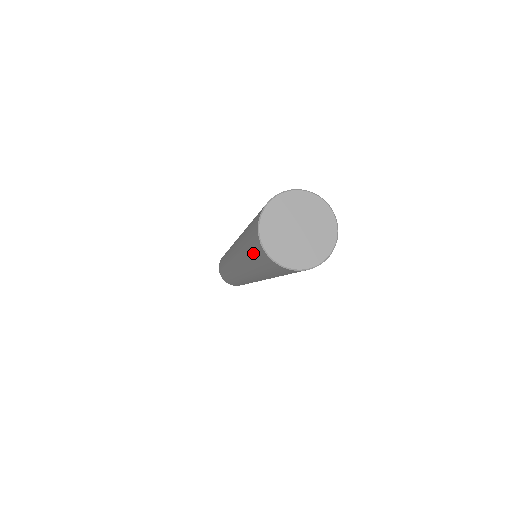
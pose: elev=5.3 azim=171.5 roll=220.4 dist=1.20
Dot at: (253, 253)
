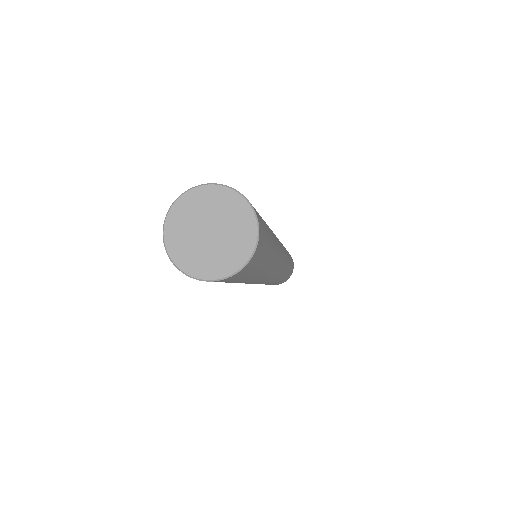
Dot at: occluded
